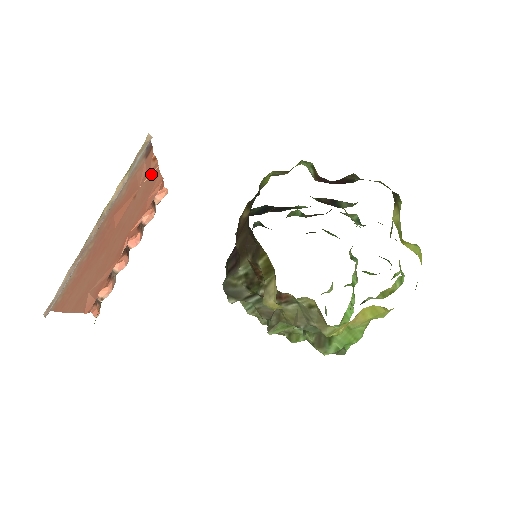
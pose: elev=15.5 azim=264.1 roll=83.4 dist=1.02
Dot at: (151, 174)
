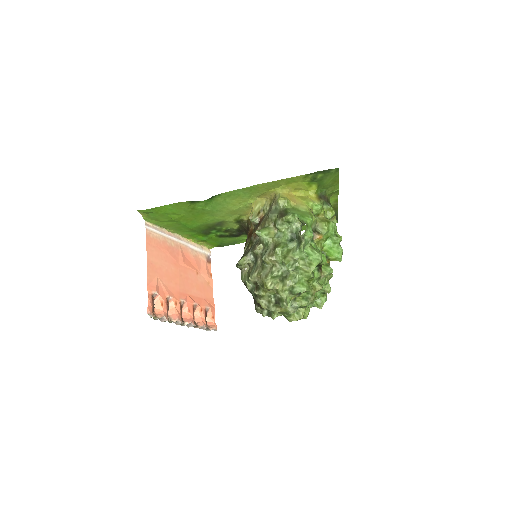
Dot at: (208, 282)
